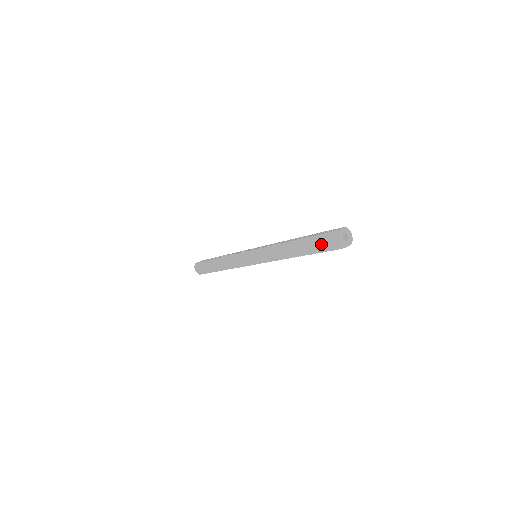
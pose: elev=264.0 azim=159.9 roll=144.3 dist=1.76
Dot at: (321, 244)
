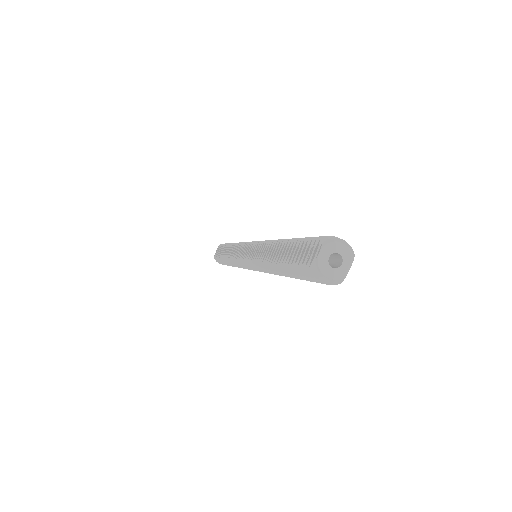
Dot at: occluded
